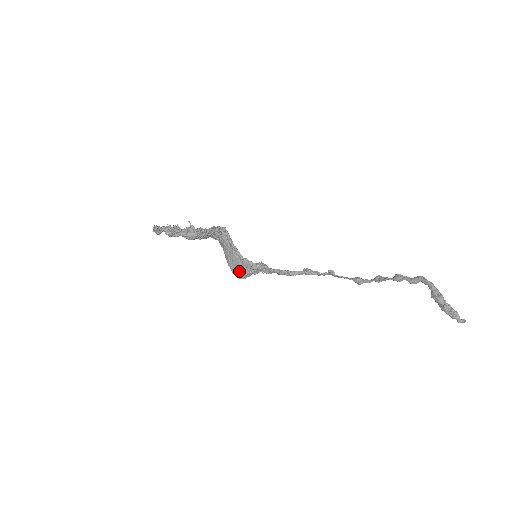
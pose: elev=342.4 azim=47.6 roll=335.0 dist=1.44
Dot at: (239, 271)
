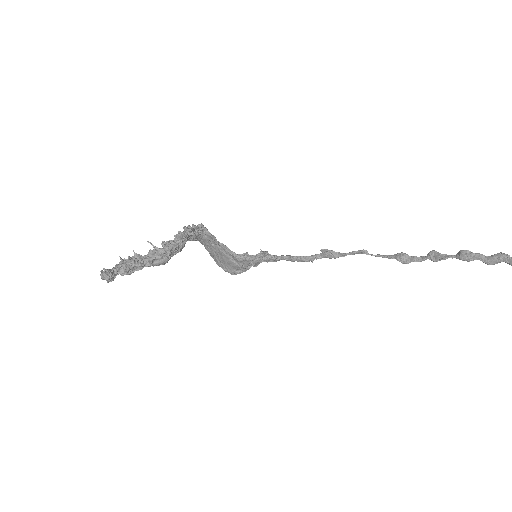
Dot at: (233, 269)
